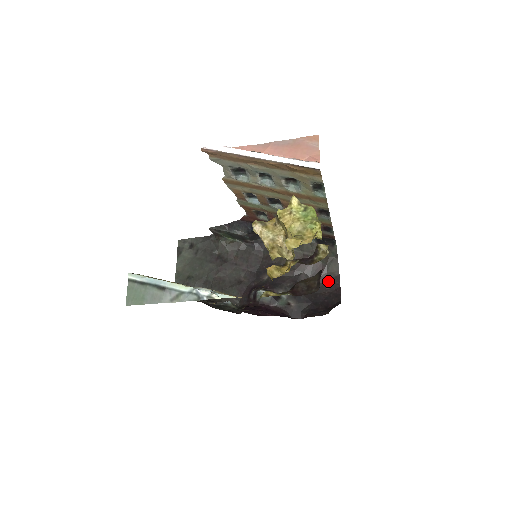
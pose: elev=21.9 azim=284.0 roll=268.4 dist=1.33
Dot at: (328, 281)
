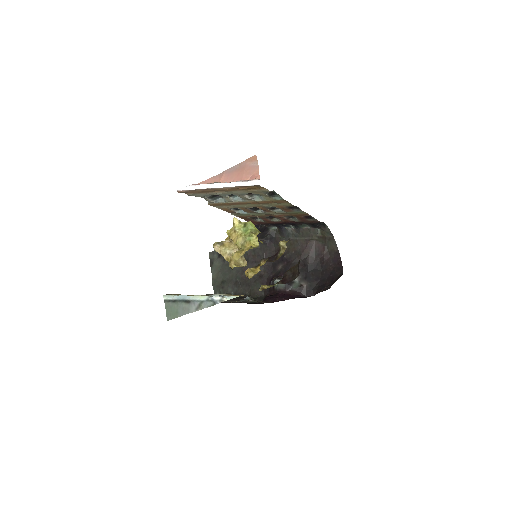
Dot at: (330, 257)
